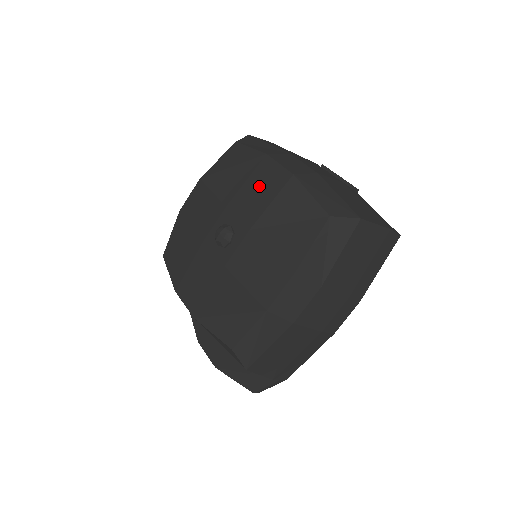
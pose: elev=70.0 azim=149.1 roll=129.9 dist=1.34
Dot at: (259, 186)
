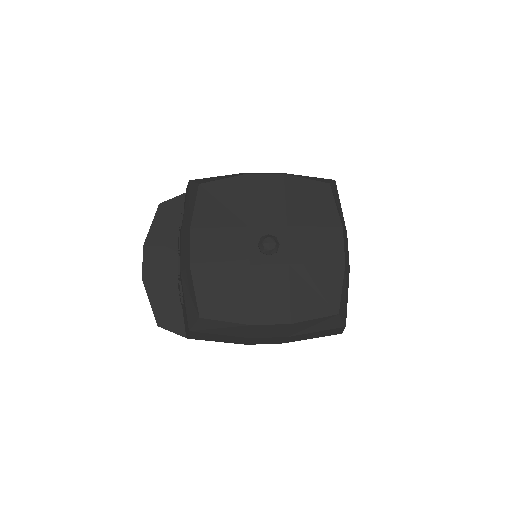
Dot at: (320, 242)
